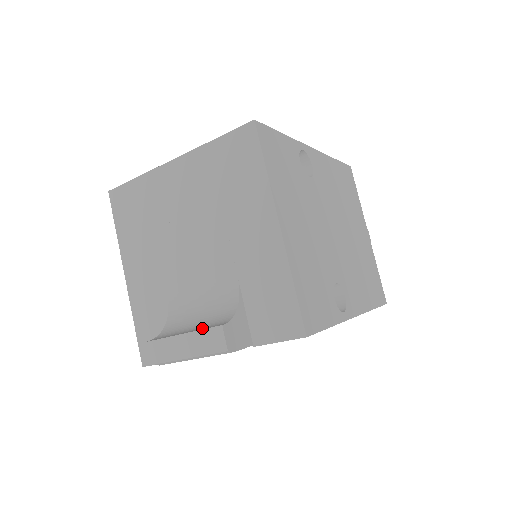
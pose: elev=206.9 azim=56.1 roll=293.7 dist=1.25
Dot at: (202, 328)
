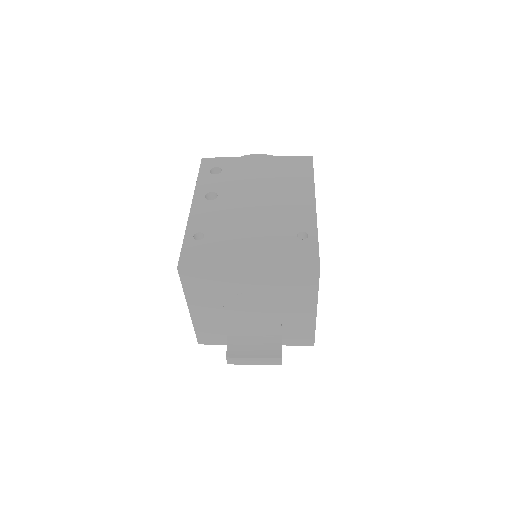
Dot at: (265, 354)
